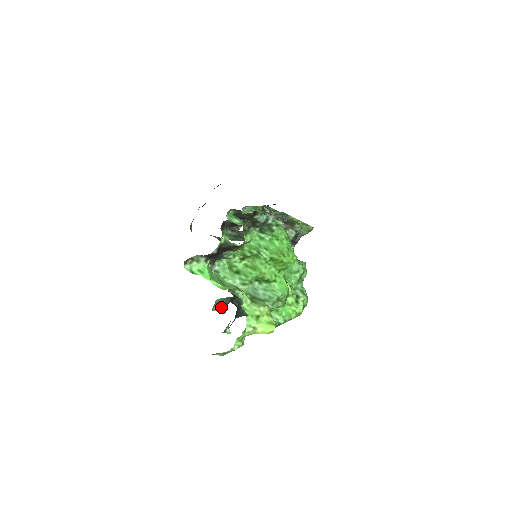
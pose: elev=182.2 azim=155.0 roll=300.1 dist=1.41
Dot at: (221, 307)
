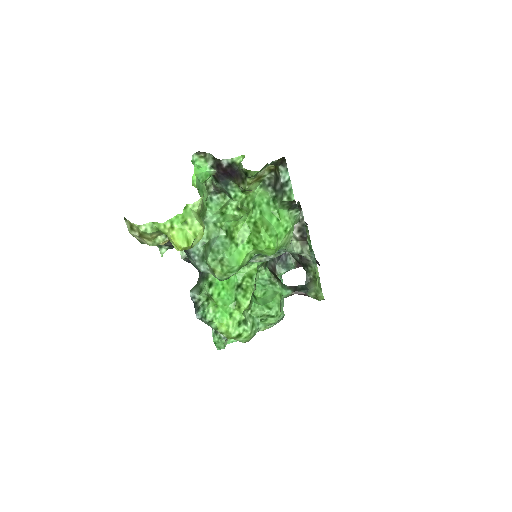
Dot at: occluded
